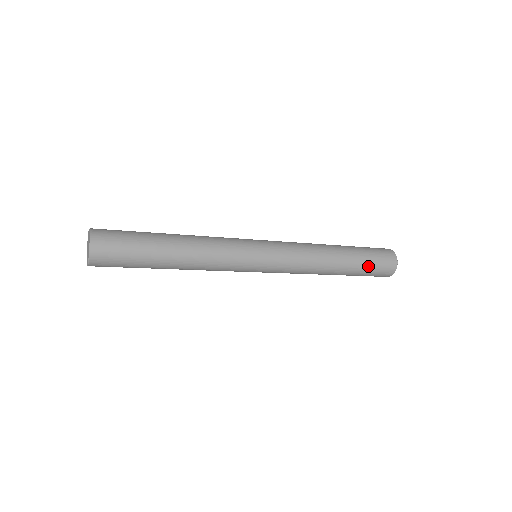
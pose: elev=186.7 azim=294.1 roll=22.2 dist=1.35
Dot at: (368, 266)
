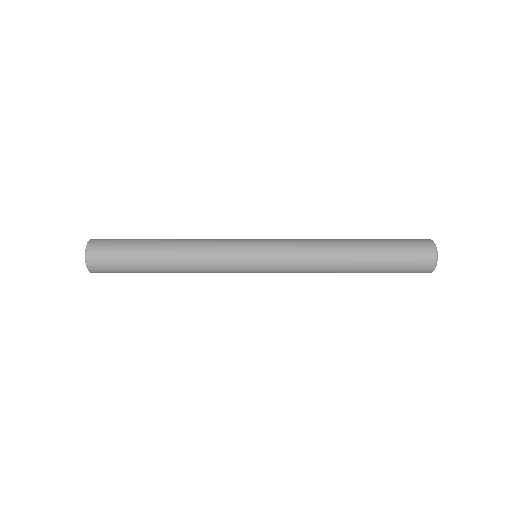
Dot at: (393, 261)
